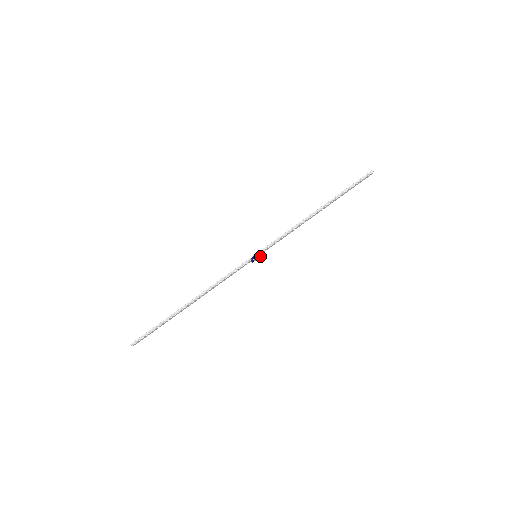
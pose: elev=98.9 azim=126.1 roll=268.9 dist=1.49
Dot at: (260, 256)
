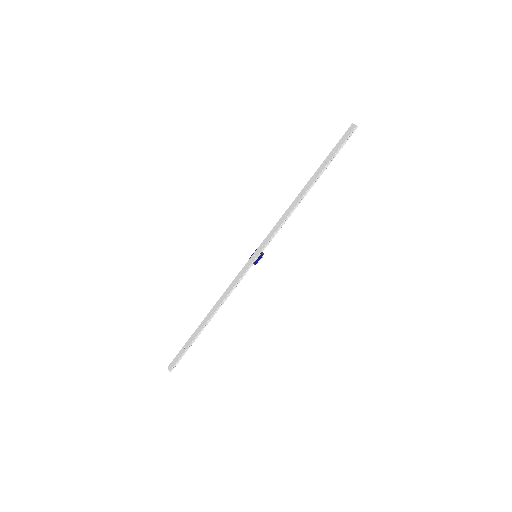
Dot at: occluded
